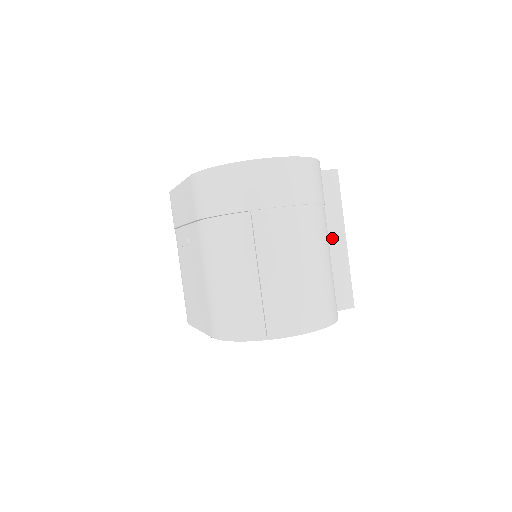
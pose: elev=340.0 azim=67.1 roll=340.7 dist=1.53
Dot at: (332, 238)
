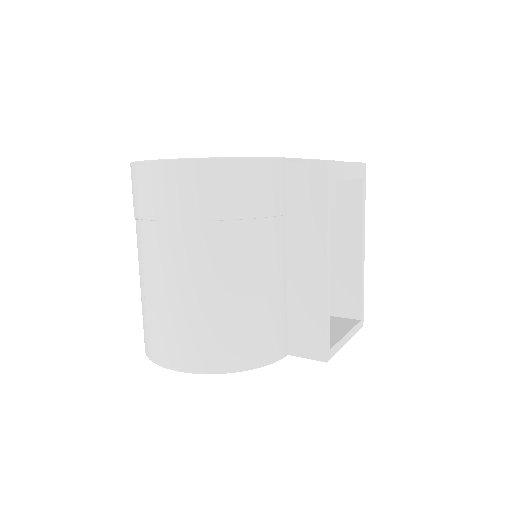
Dot at: (305, 260)
